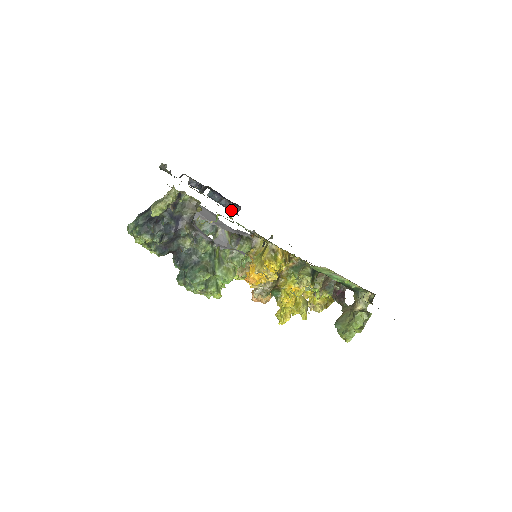
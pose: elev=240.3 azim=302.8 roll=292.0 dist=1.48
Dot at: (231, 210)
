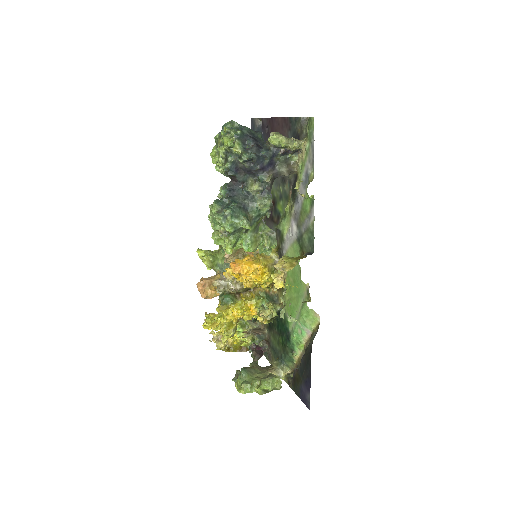
Dot at: occluded
